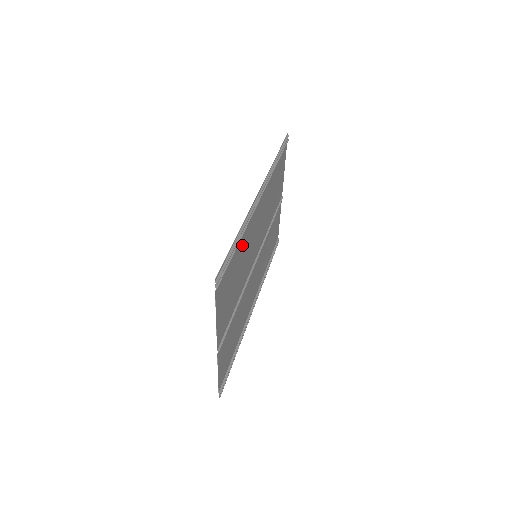
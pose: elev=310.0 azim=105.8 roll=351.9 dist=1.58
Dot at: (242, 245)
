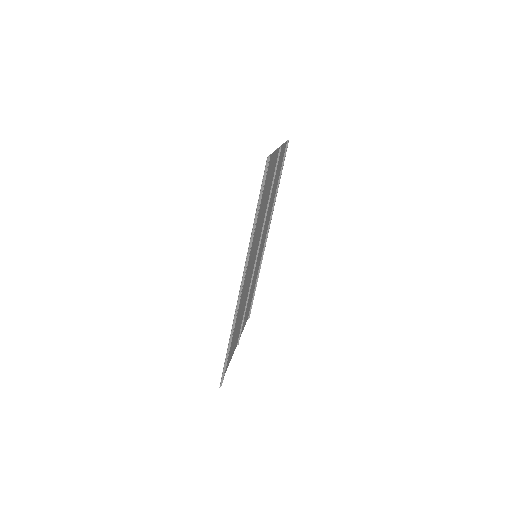
Dot at: (236, 320)
